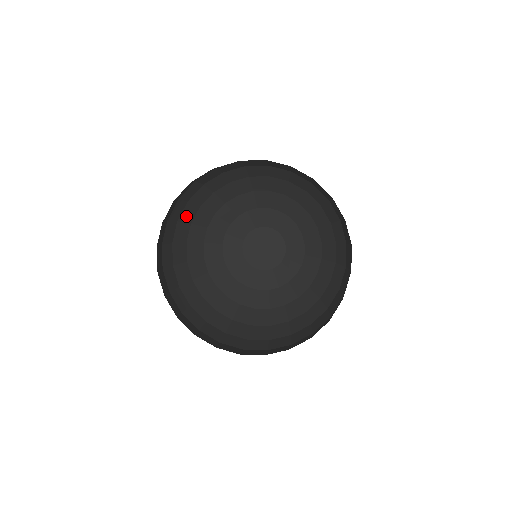
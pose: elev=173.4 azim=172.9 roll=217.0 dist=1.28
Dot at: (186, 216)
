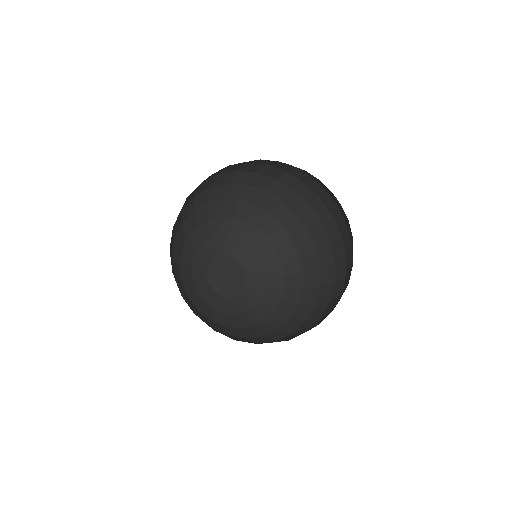
Dot at: (185, 211)
